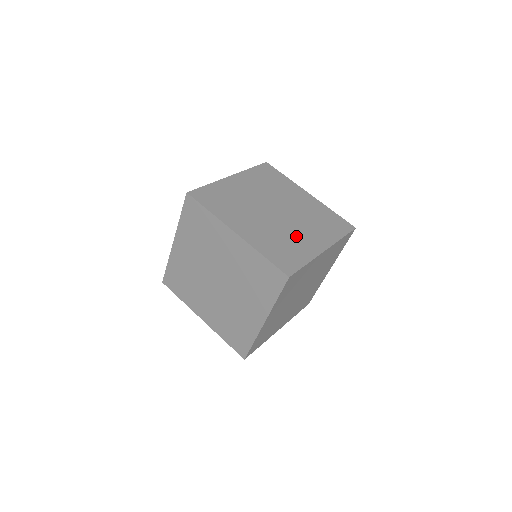
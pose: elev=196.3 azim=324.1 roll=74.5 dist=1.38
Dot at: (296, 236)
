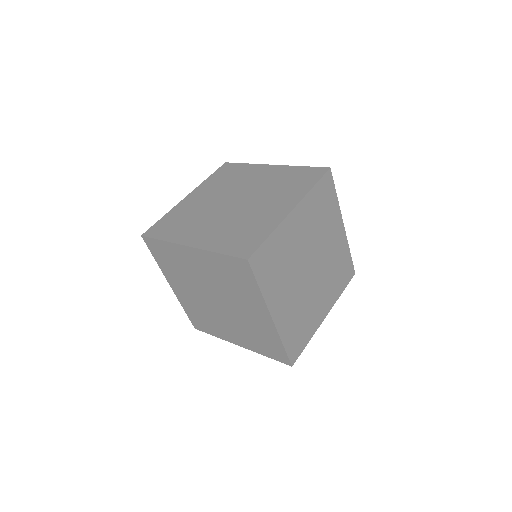
Dot at: (313, 305)
